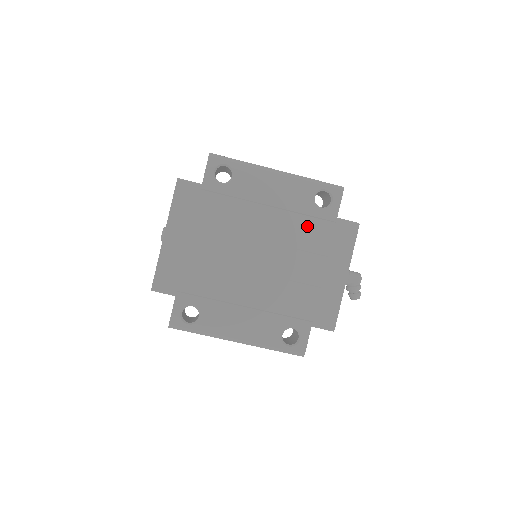
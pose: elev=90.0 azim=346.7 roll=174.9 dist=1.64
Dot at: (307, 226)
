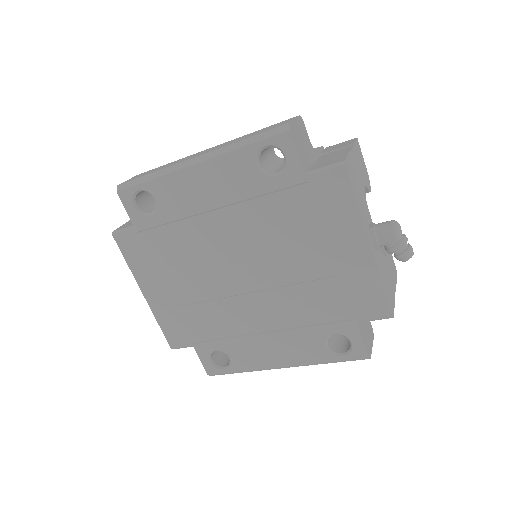
Dot at: (274, 208)
